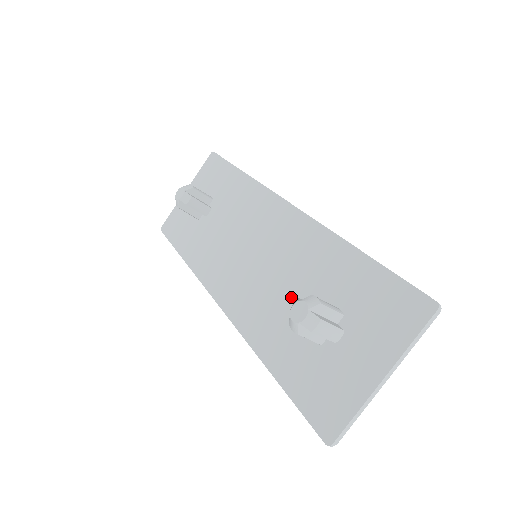
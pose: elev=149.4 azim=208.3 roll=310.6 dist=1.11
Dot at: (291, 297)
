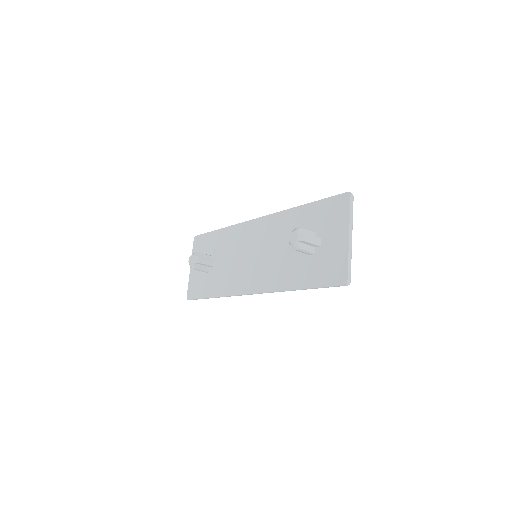
Dot at: (287, 251)
